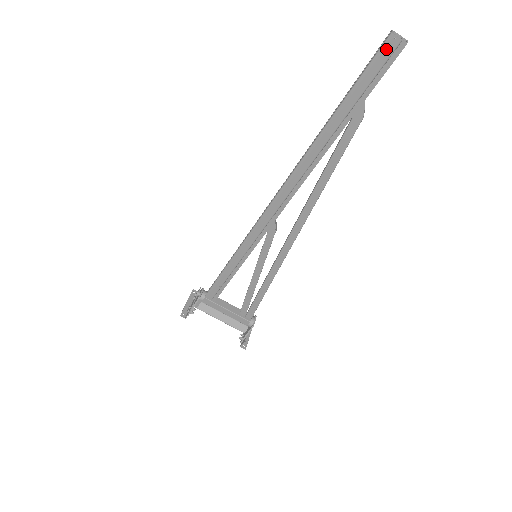
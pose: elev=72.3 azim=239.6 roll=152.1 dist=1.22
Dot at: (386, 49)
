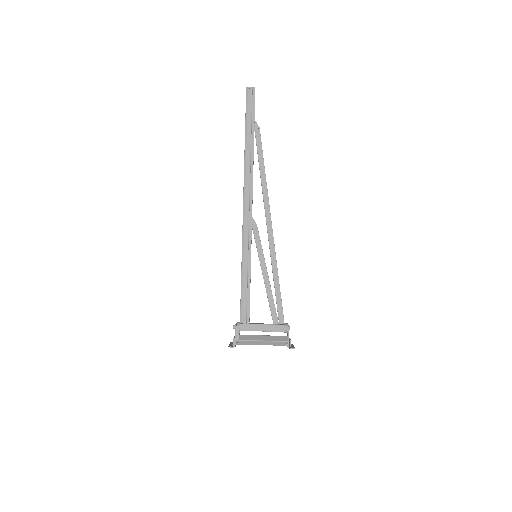
Dot at: (248, 94)
